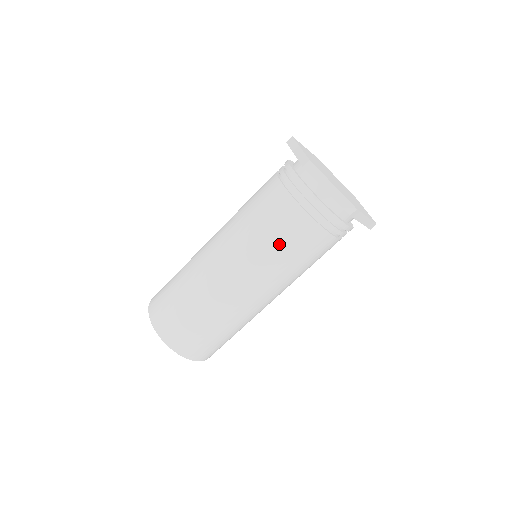
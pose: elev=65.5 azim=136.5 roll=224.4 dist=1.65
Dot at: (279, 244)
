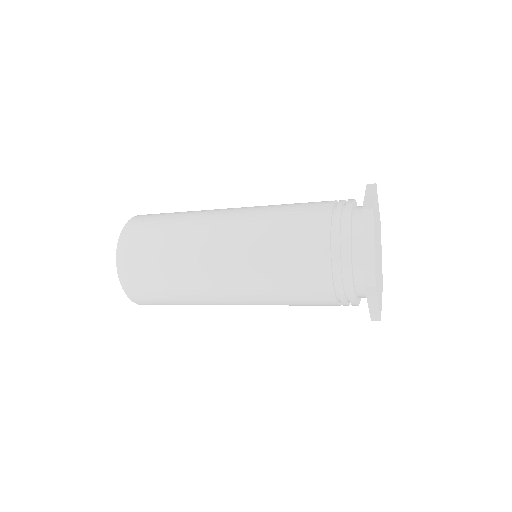
Dot at: occluded
